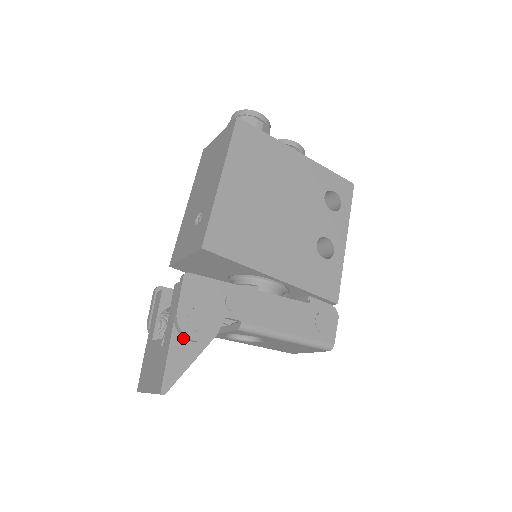
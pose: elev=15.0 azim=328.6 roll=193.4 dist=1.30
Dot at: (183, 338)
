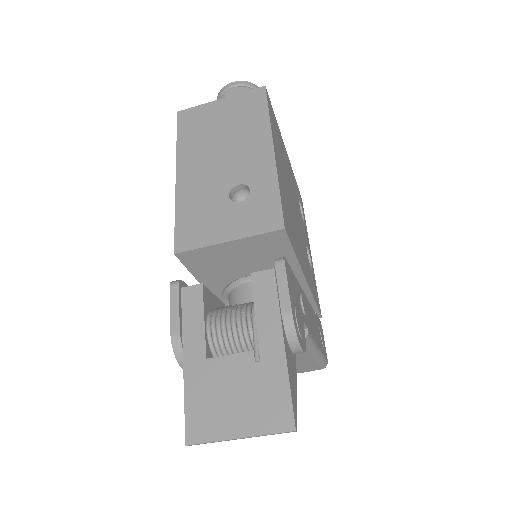
Dot at: (288, 348)
